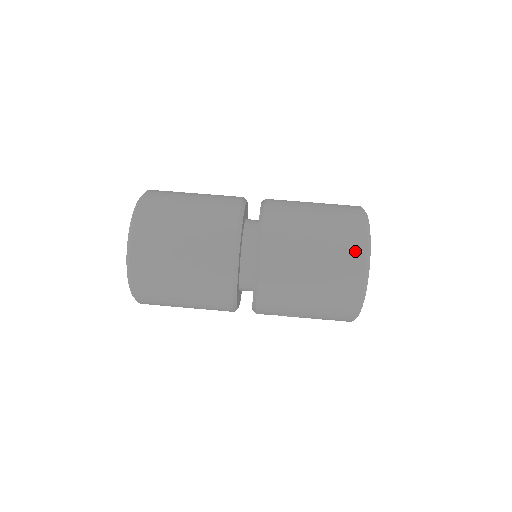
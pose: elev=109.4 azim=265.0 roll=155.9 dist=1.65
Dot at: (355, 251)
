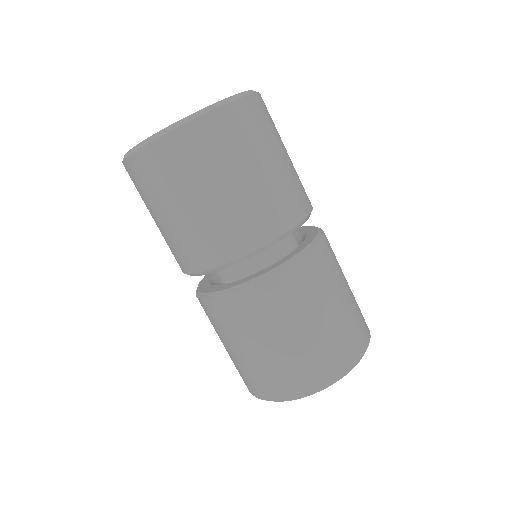
Dot at: (313, 378)
